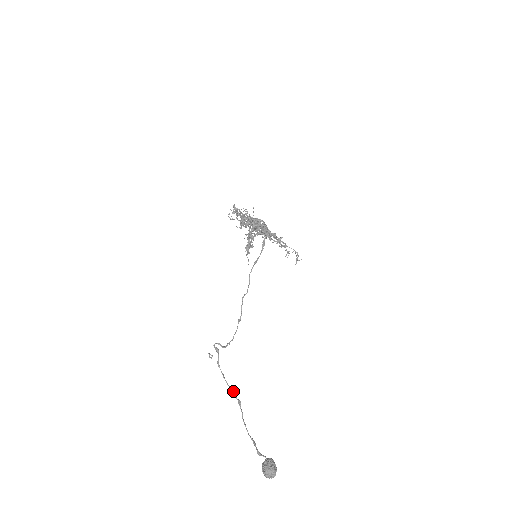
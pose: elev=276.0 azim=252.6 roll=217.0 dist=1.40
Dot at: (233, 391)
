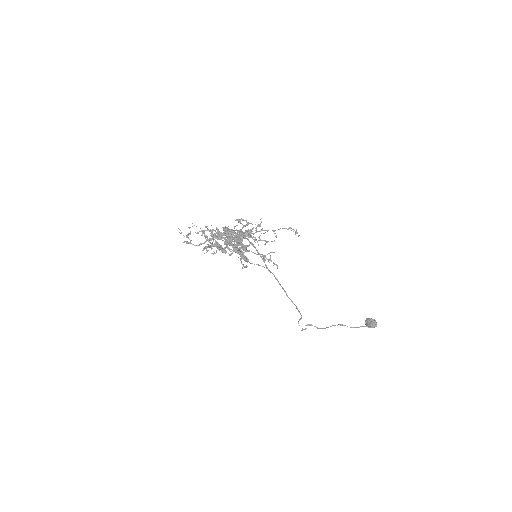
Dot at: occluded
